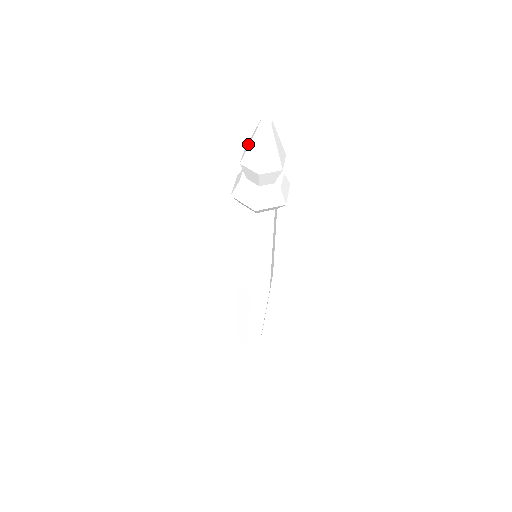
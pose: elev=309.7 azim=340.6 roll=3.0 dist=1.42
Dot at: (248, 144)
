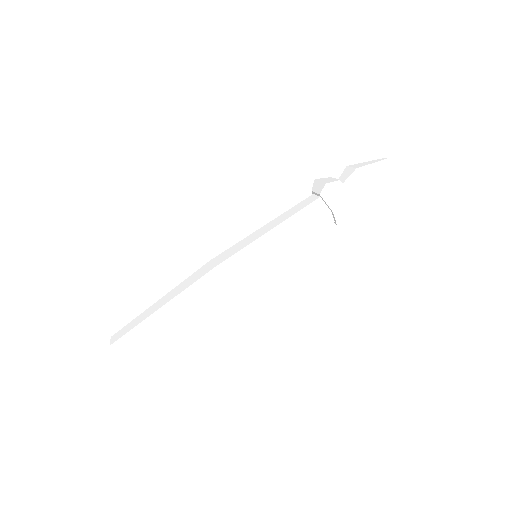
Dot at: occluded
